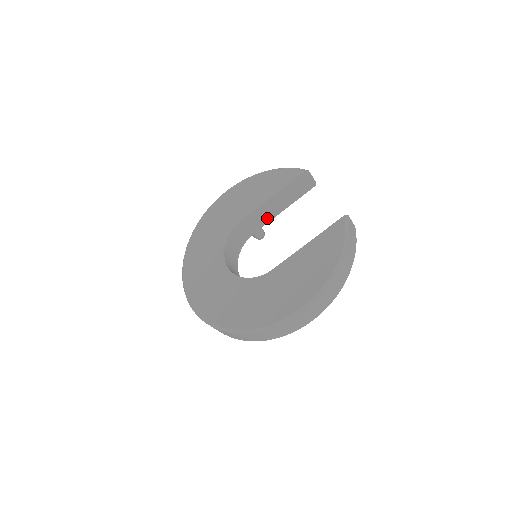
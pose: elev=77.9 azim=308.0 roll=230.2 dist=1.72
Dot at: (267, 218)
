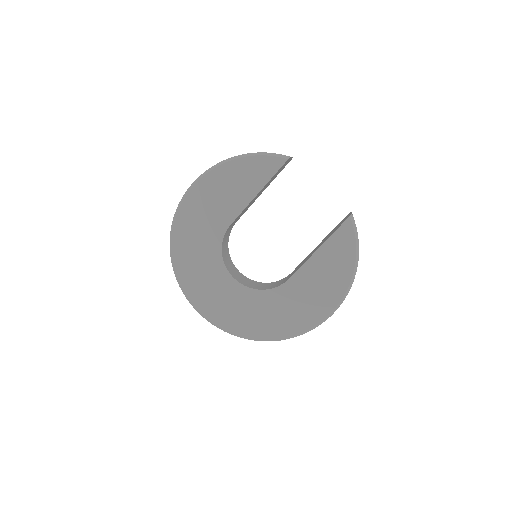
Dot at: occluded
